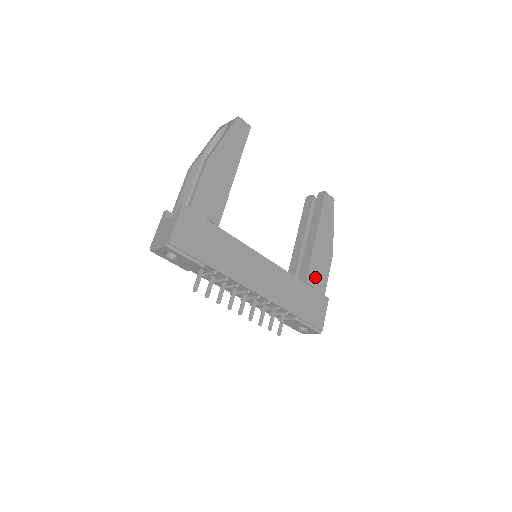
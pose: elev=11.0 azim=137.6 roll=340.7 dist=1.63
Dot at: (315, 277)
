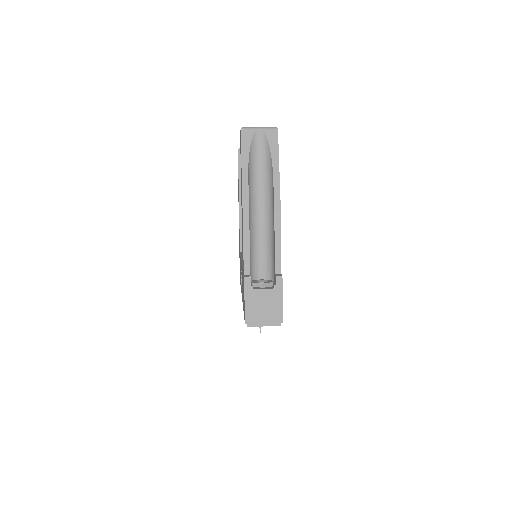
Dot at: occluded
